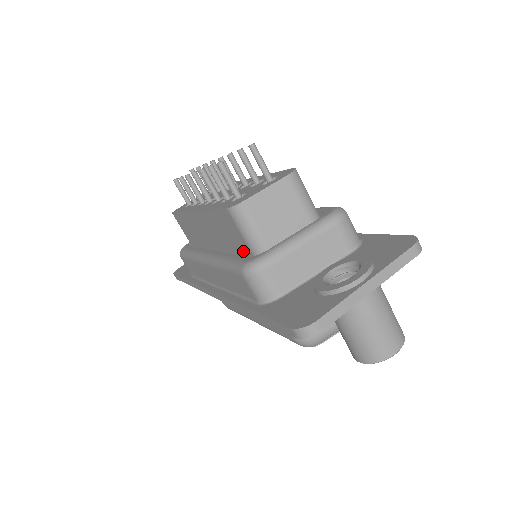
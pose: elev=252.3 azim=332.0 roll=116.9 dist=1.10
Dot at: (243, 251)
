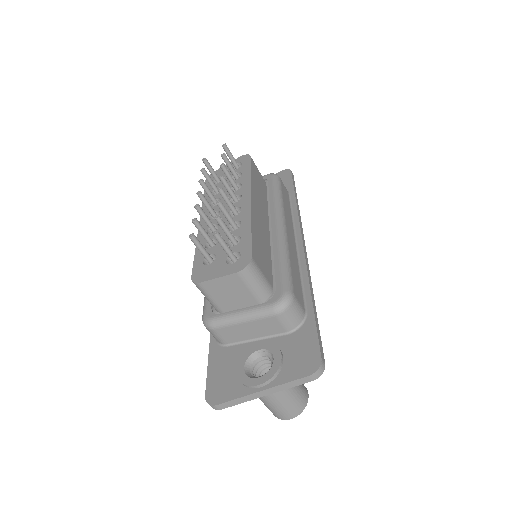
Dot at: occluded
